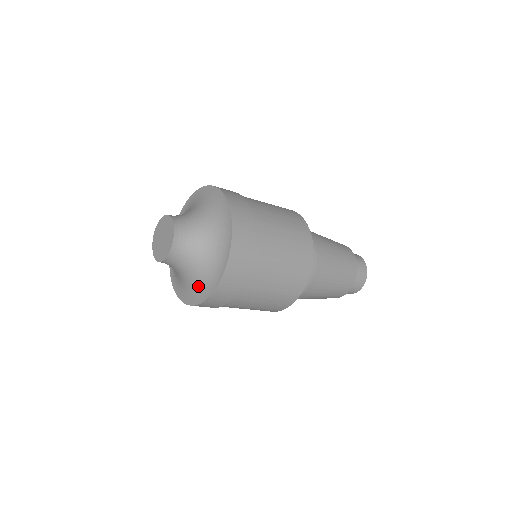
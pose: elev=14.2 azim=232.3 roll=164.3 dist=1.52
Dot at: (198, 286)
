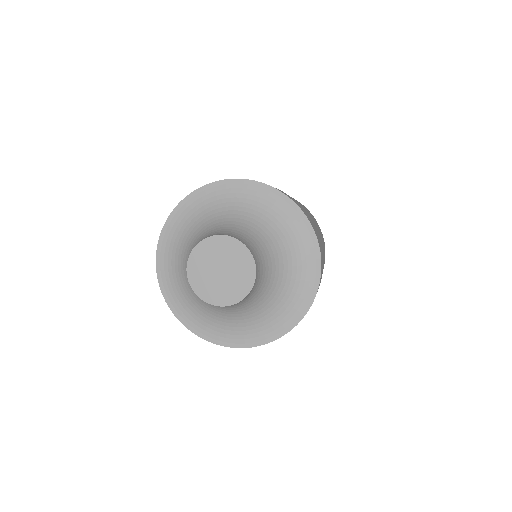
Dot at: (293, 291)
